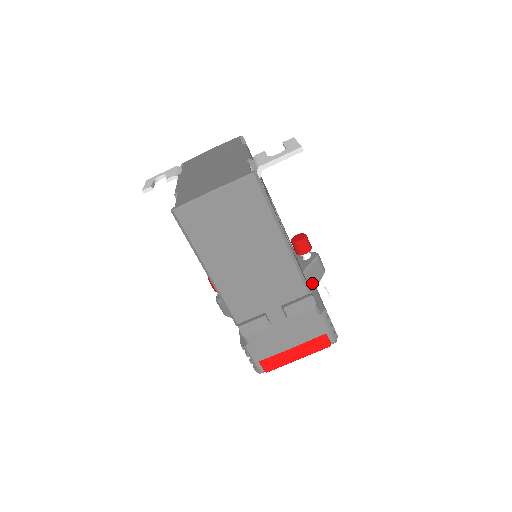
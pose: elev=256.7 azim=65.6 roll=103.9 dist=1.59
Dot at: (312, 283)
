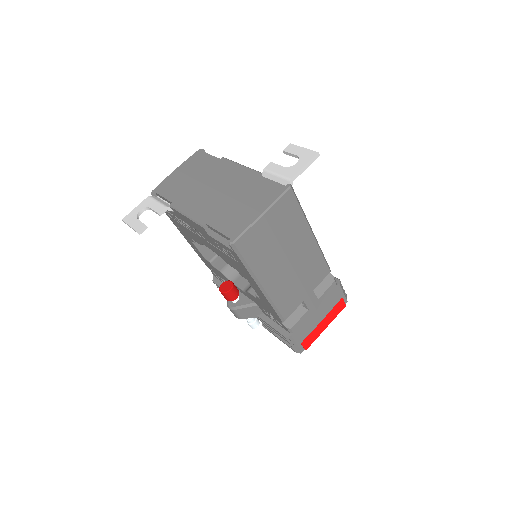
Dot at: occluded
